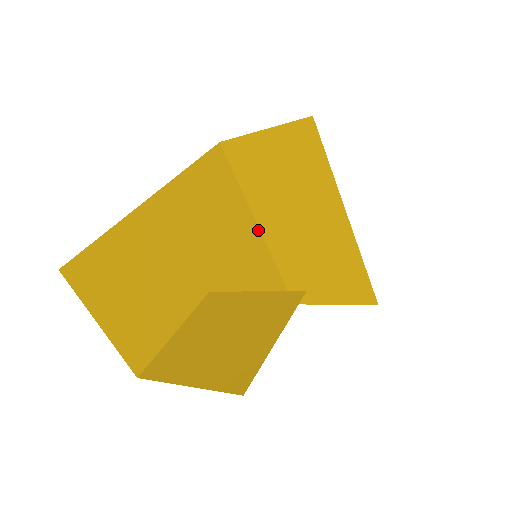
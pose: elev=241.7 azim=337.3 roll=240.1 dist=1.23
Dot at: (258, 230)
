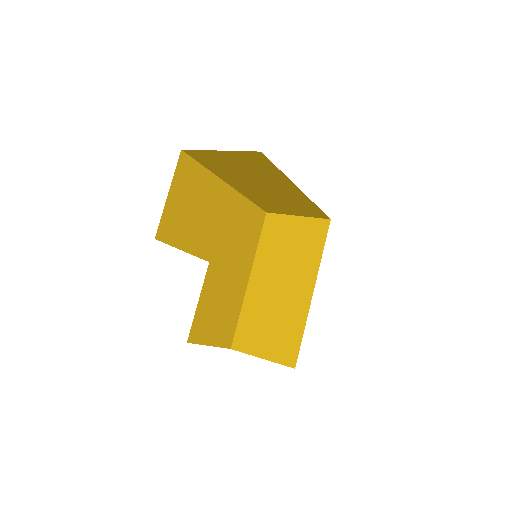
Dot at: (248, 277)
